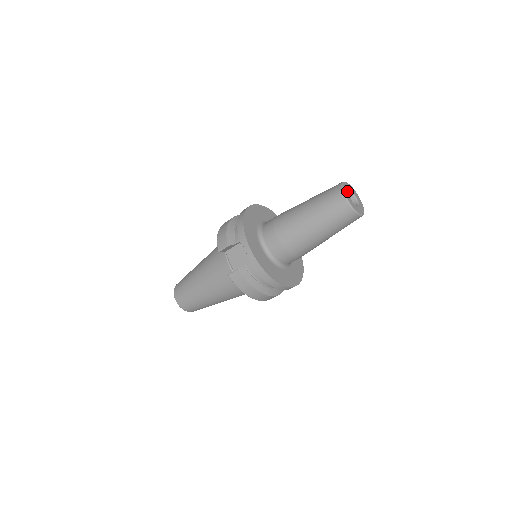
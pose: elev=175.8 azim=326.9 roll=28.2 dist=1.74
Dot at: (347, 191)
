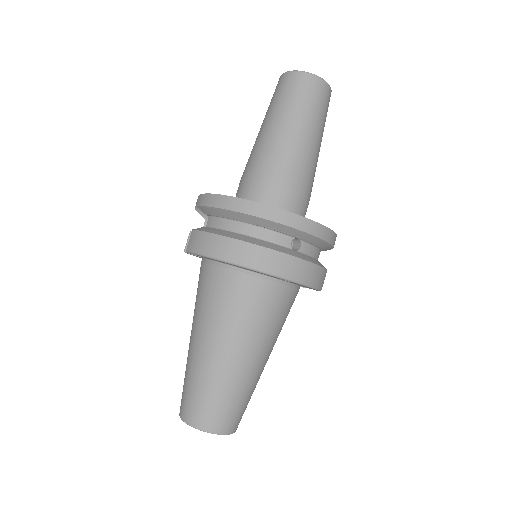
Dot at: occluded
